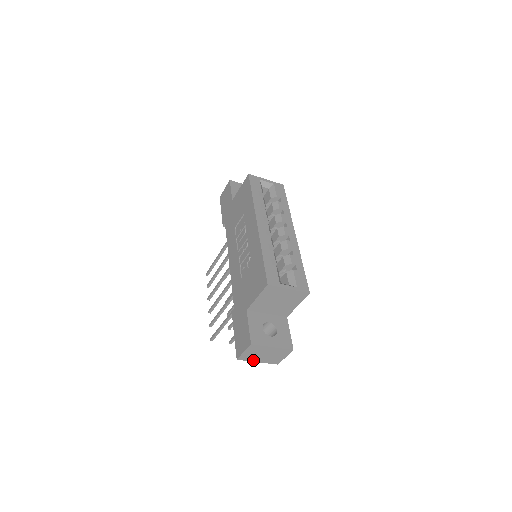
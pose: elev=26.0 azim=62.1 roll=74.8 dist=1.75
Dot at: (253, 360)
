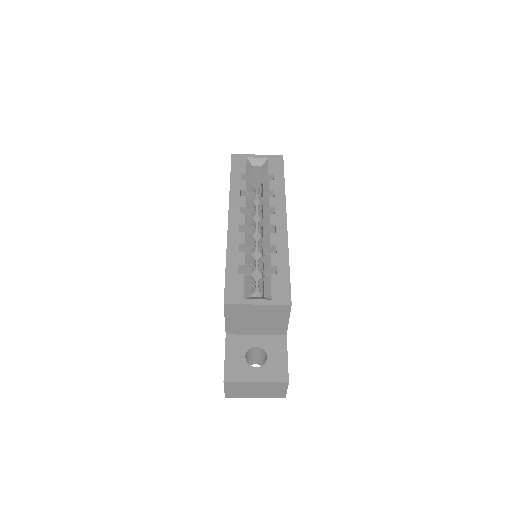
Dot at: (247, 396)
